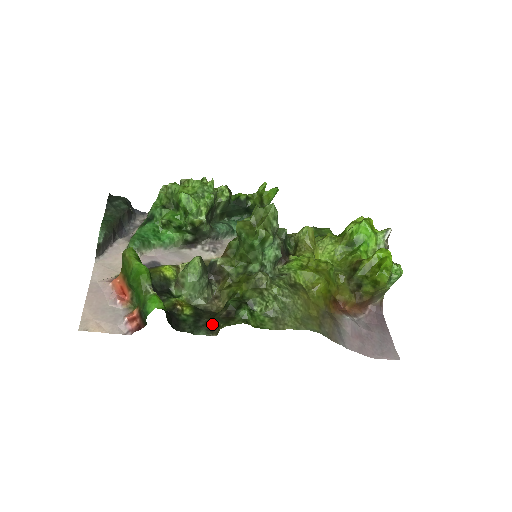
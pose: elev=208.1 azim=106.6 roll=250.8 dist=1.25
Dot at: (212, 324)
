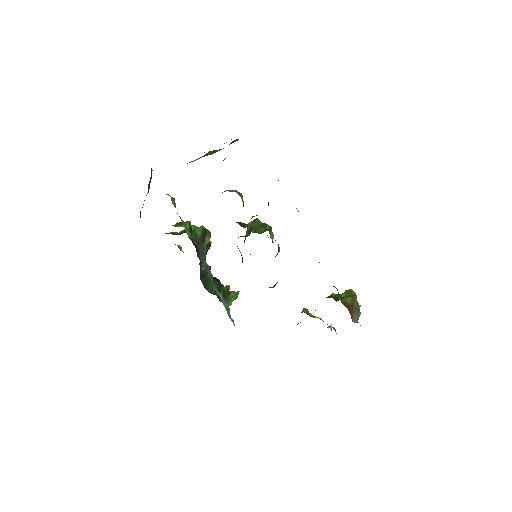
Dot at: occluded
